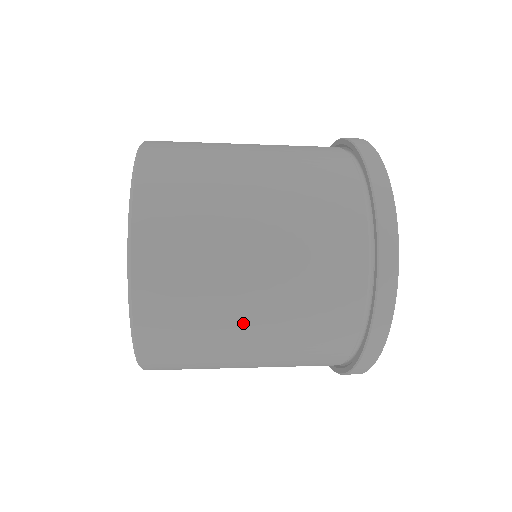
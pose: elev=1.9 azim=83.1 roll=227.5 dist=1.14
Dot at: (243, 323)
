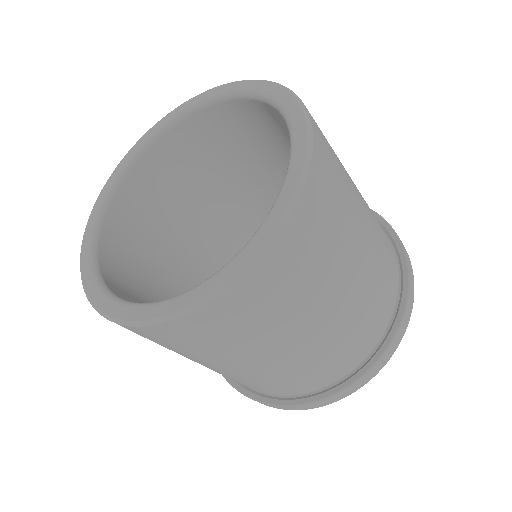
Dot at: (356, 249)
